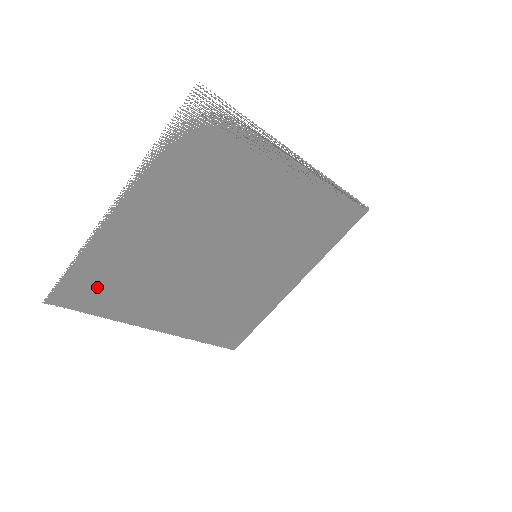
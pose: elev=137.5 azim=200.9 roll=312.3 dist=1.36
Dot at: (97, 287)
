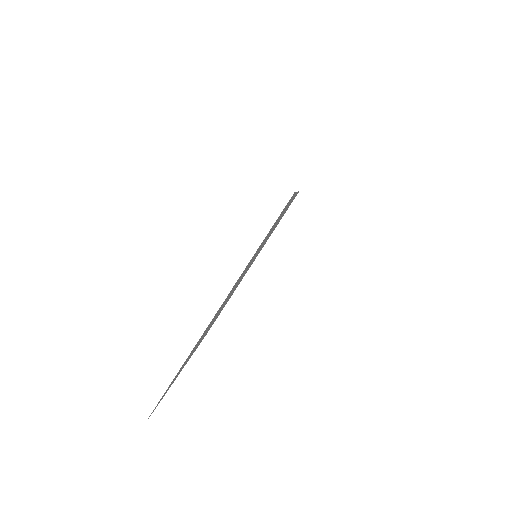
Dot at: occluded
